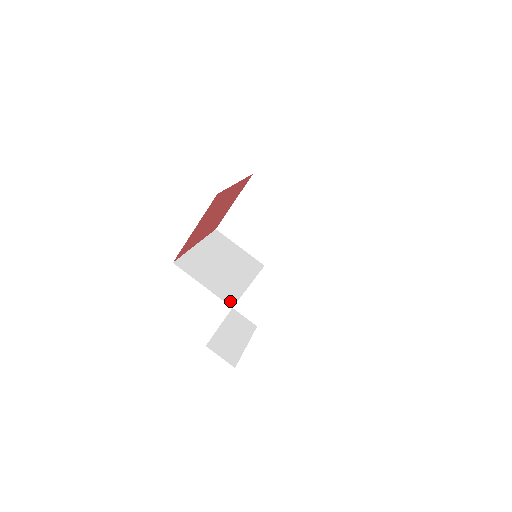
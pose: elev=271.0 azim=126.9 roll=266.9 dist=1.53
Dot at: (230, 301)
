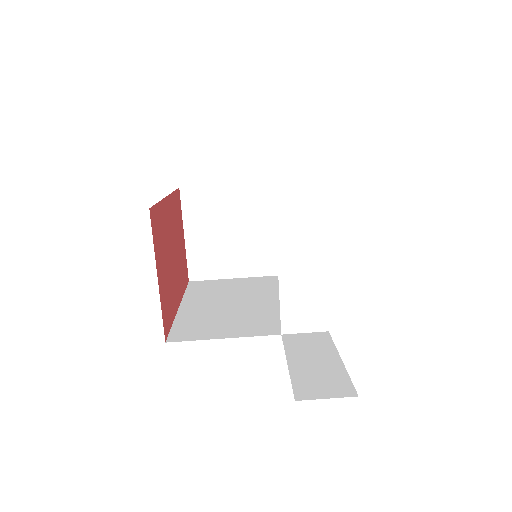
Dot at: (271, 330)
